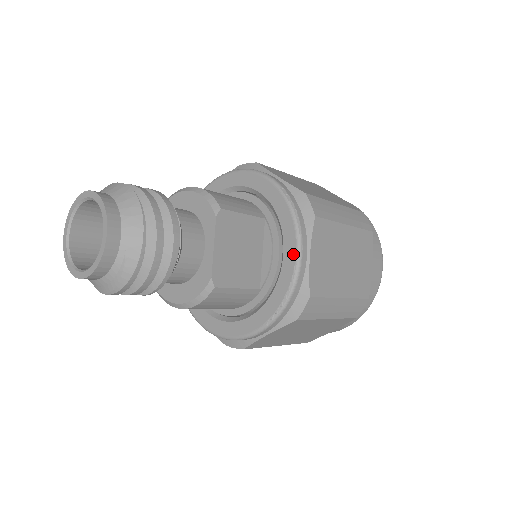
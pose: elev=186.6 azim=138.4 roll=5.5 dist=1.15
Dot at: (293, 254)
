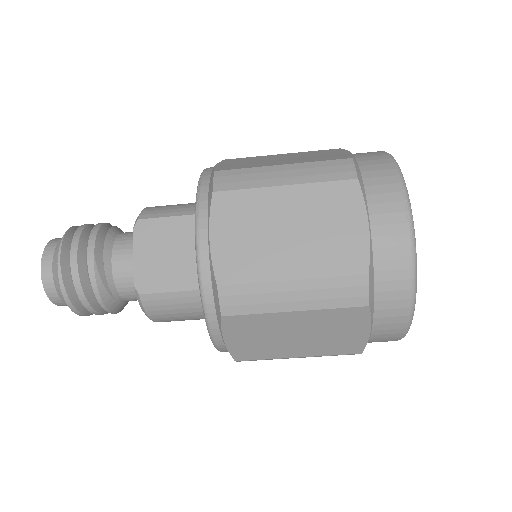
Dot at: (196, 242)
